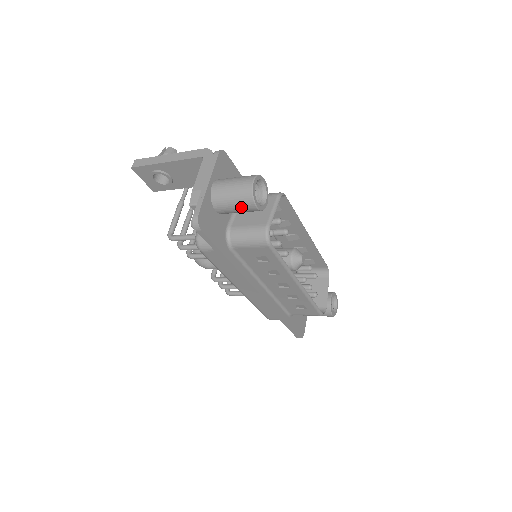
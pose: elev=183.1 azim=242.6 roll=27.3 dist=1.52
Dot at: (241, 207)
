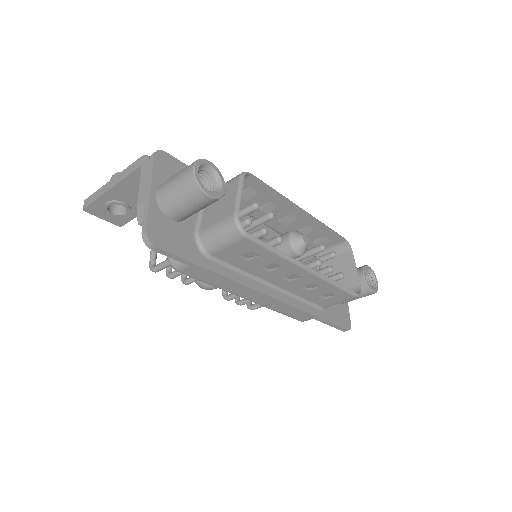
Dot at: (194, 204)
